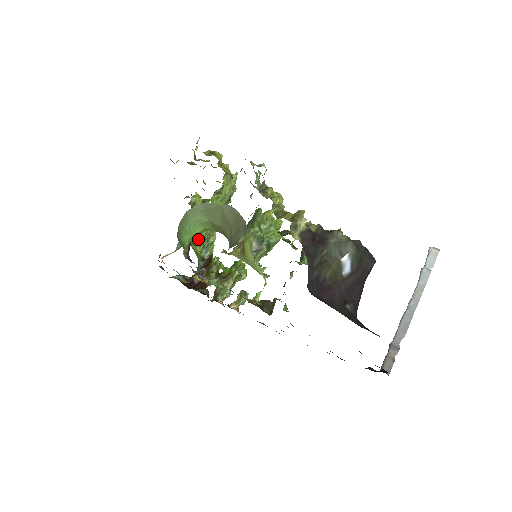
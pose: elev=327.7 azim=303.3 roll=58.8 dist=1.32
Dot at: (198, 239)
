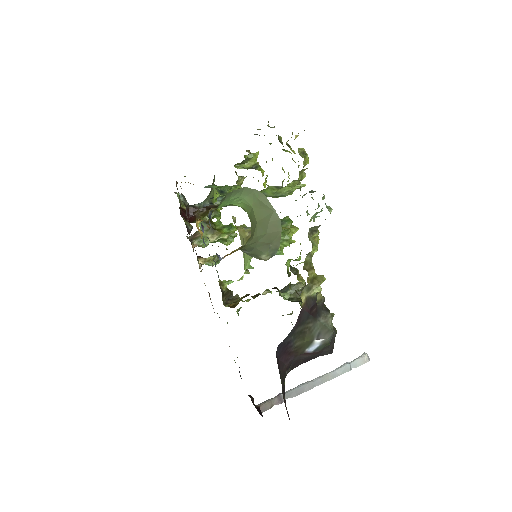
Dot at: (225, 191)
